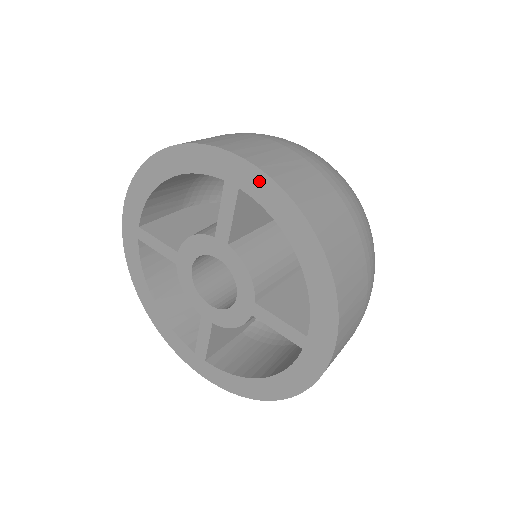
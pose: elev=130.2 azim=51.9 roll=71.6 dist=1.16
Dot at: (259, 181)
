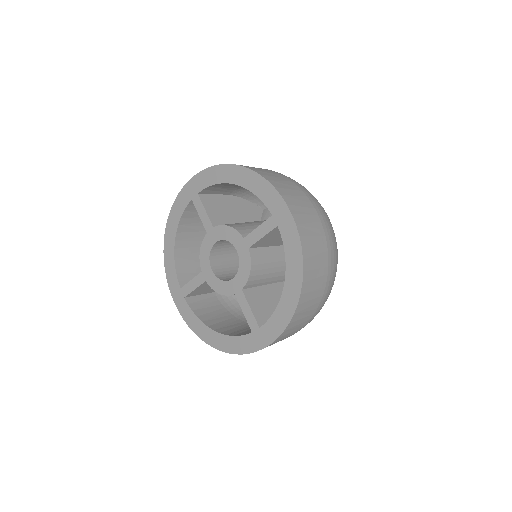
Dot at: (292, 232)
